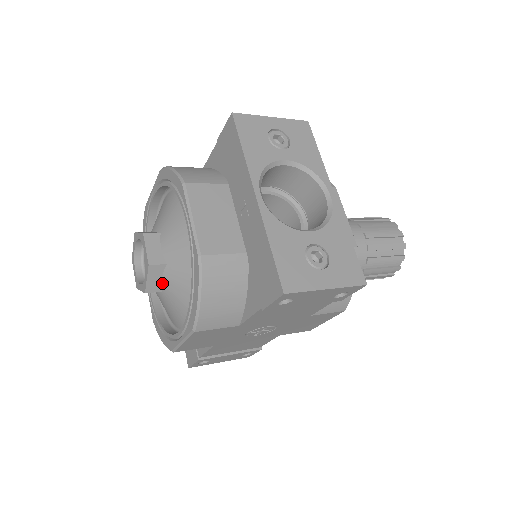
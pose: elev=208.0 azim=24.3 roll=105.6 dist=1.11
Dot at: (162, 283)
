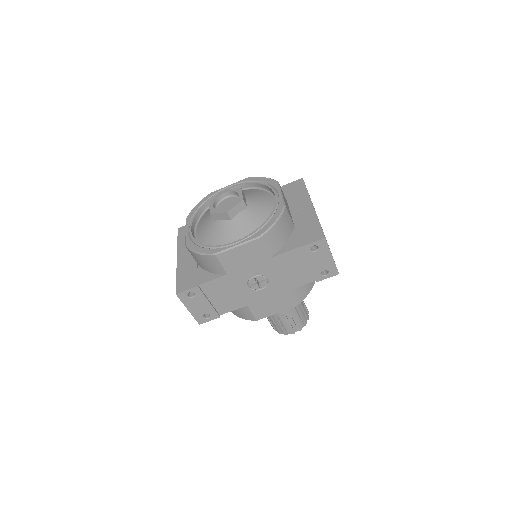
Dot at: (237, 215)
